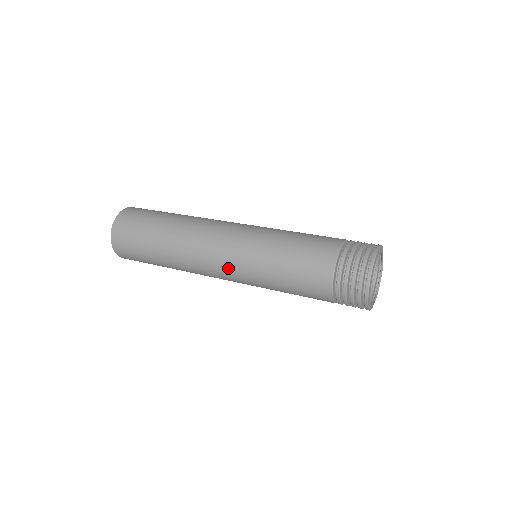
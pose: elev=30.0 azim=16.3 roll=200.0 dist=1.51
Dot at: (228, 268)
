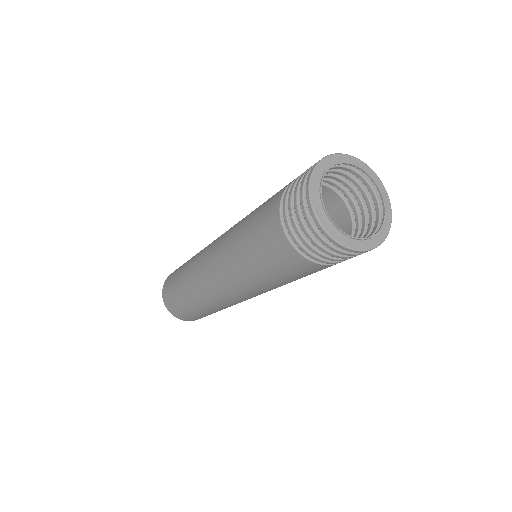
Dot at: (220, 279)
